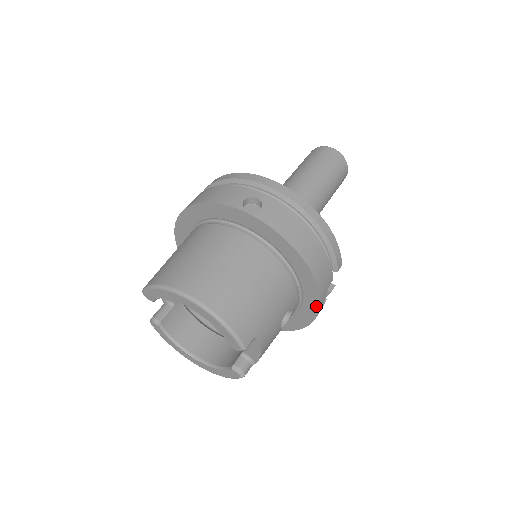
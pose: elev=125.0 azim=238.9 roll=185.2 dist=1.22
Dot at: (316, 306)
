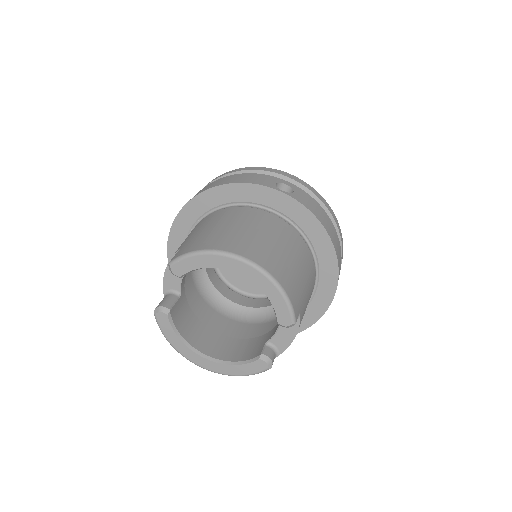
Dot at: (328, 300)
